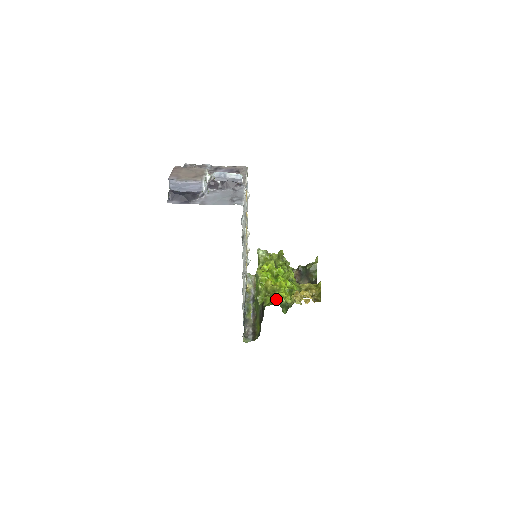
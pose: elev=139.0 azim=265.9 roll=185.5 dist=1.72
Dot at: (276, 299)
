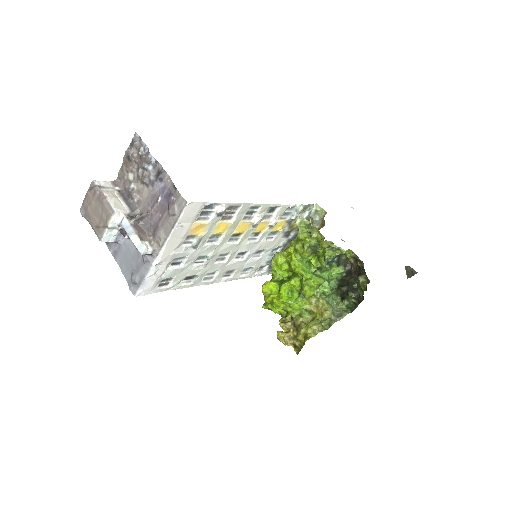
Dot at: (265, 308)
